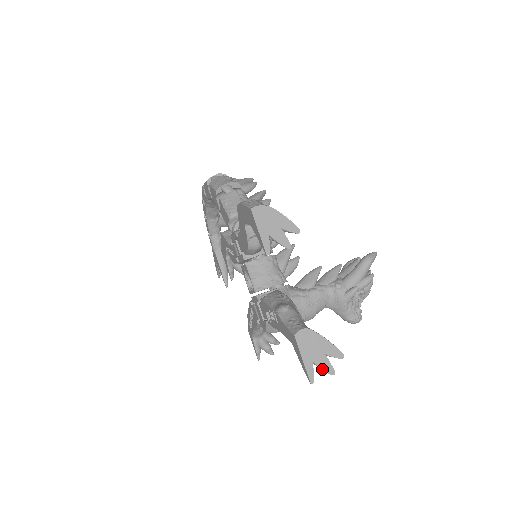
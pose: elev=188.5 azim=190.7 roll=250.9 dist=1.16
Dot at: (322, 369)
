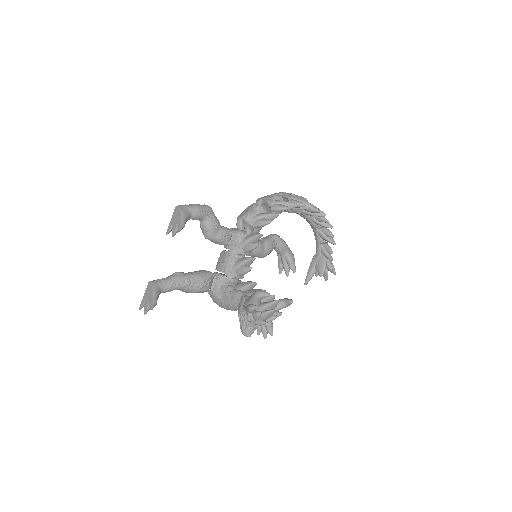
Dot at: (144, 307)
